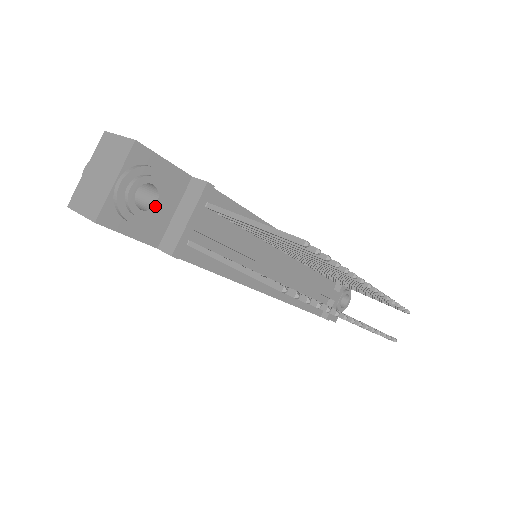
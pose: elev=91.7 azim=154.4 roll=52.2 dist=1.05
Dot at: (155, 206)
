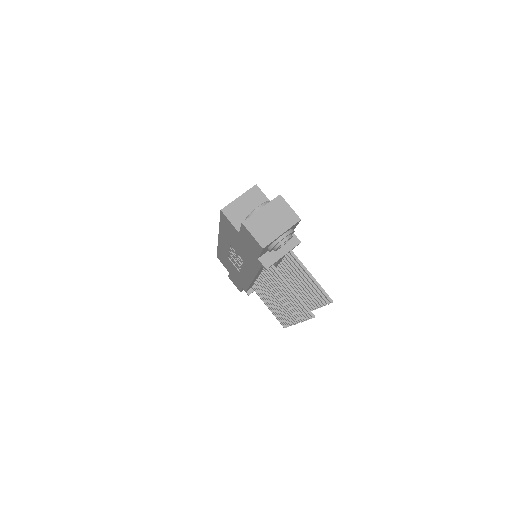
Dot at: occluded
